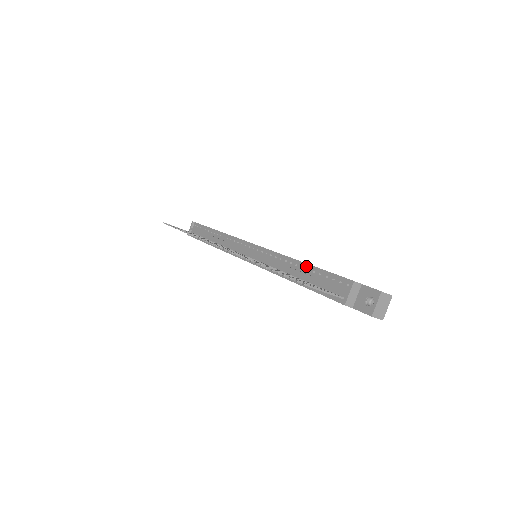
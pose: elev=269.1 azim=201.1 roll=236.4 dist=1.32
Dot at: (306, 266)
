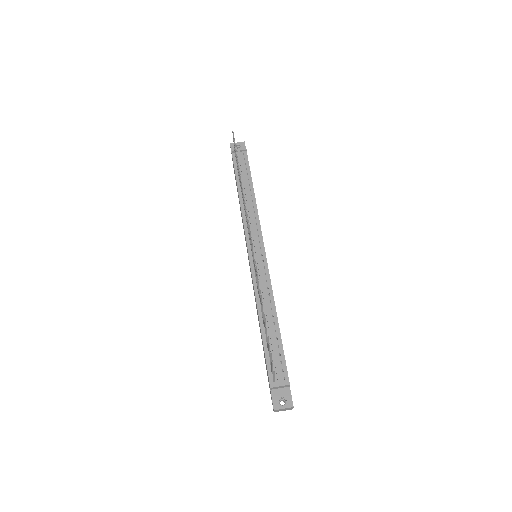
Dot at: (277, 327)
